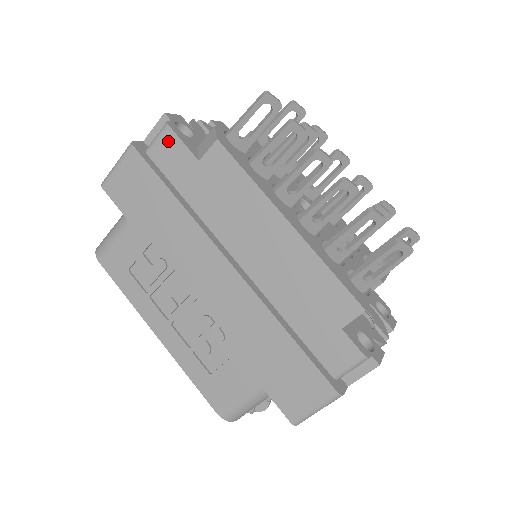
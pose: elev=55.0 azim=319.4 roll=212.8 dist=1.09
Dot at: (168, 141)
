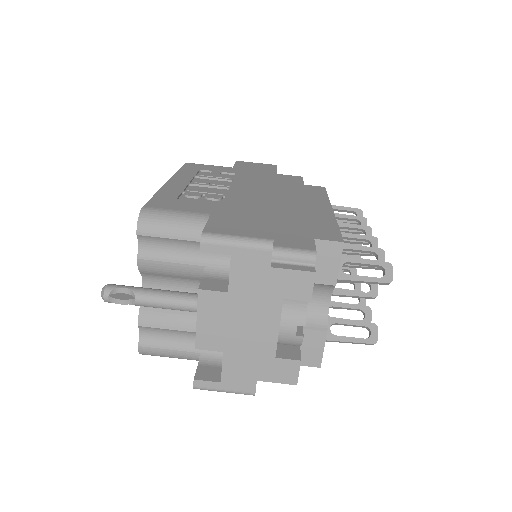
Dot at: (295, 177)
